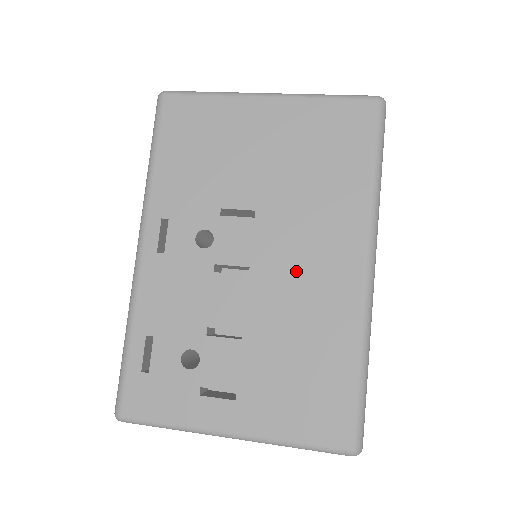
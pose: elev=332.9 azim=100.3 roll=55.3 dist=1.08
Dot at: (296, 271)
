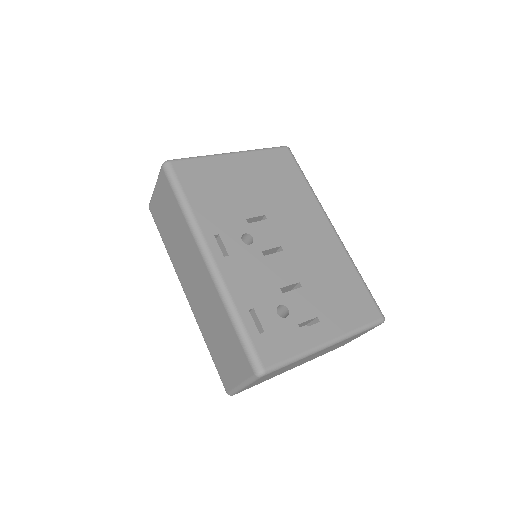
Dot at: (304, 240)
